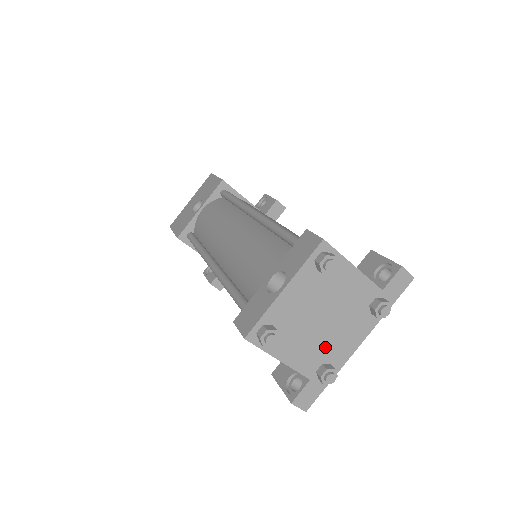
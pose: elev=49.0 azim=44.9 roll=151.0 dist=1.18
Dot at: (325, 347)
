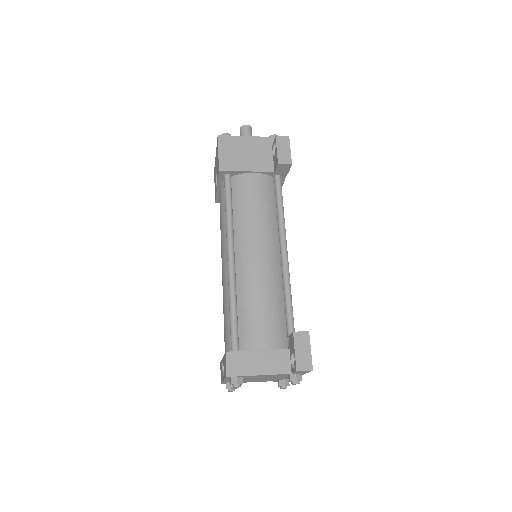
Dot at: (274, 379)
